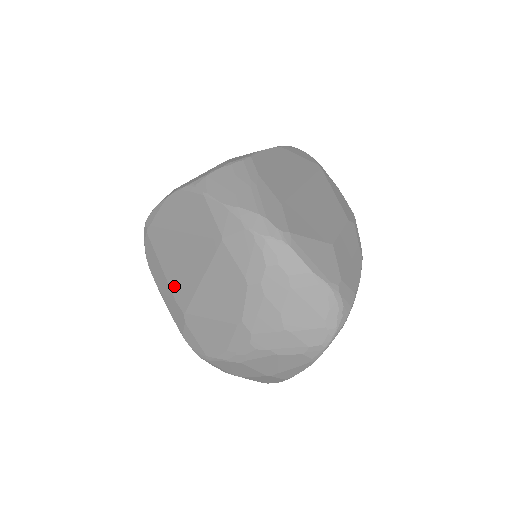
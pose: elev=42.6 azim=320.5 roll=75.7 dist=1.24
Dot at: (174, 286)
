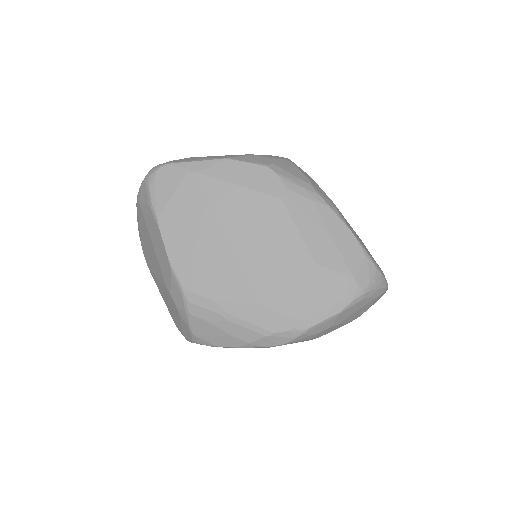
Dot at: occluded
